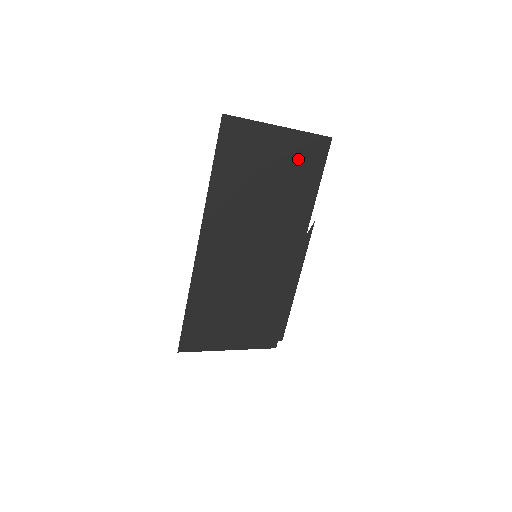
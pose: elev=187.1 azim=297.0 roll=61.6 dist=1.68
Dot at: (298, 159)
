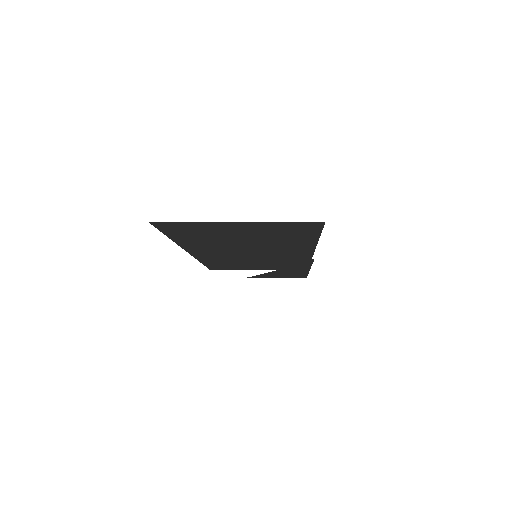
Dot at: (277, 230)
